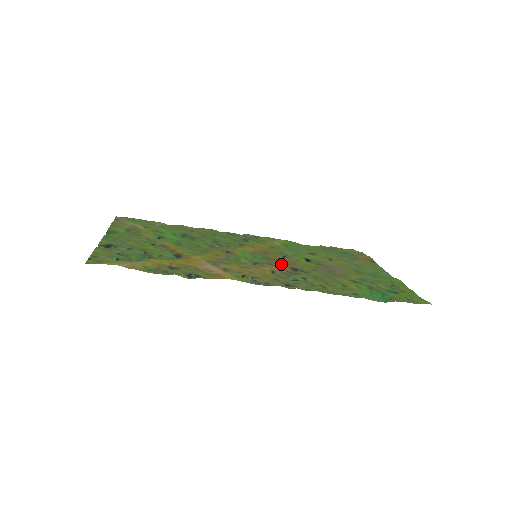
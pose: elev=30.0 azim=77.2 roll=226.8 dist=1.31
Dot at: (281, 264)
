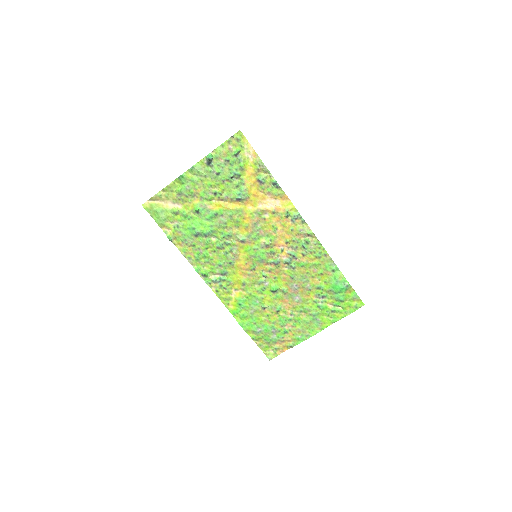
Dot at: (274, 263)
